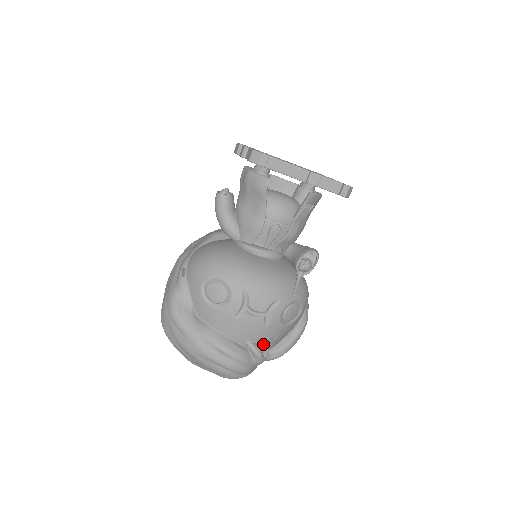
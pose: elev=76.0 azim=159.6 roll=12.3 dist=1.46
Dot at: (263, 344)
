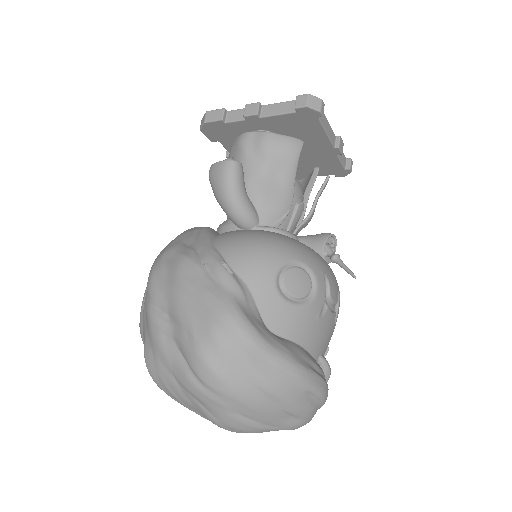
Dot at: occluded
